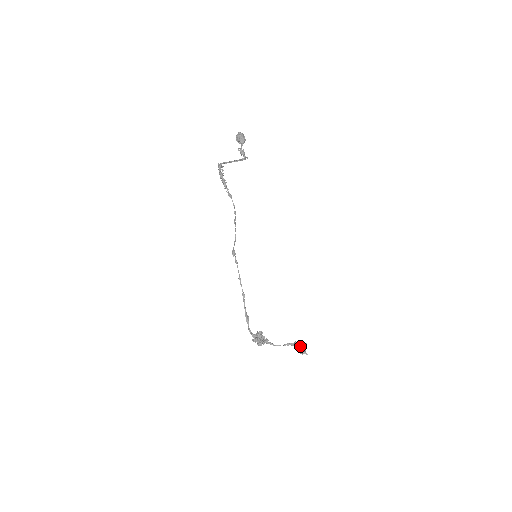
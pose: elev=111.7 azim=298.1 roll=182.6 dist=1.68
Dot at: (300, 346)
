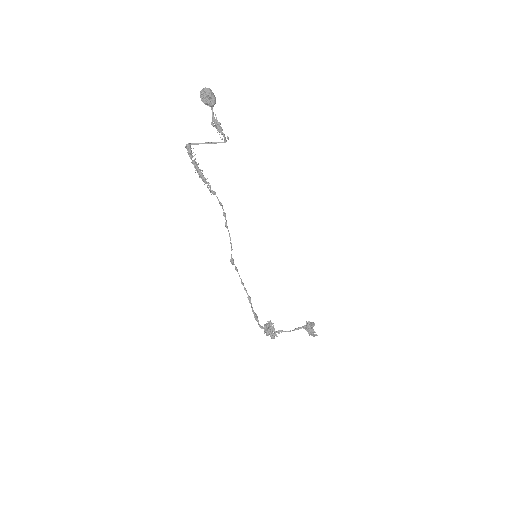
Dot at: (311, 331)
